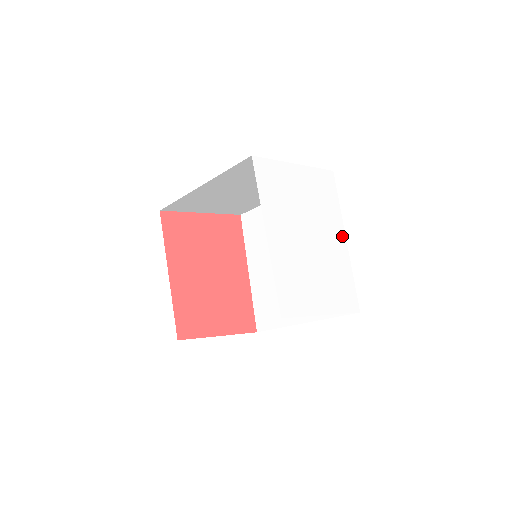
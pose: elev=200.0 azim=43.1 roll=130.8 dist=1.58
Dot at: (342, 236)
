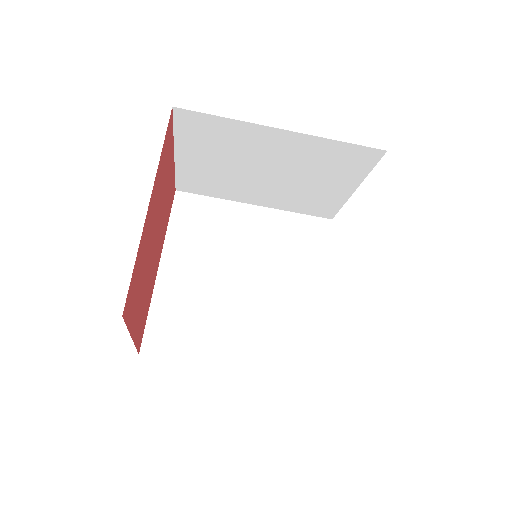
Dot at: occluded
